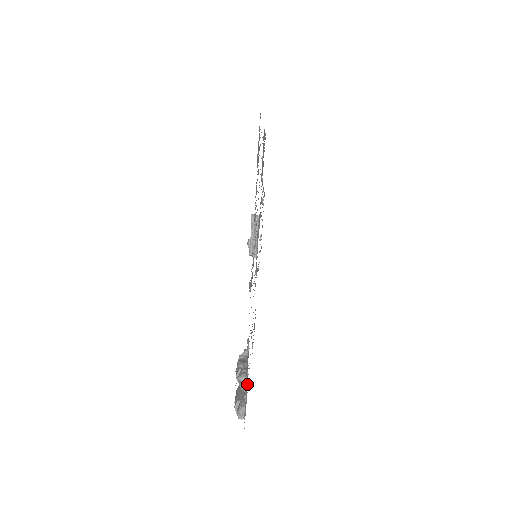
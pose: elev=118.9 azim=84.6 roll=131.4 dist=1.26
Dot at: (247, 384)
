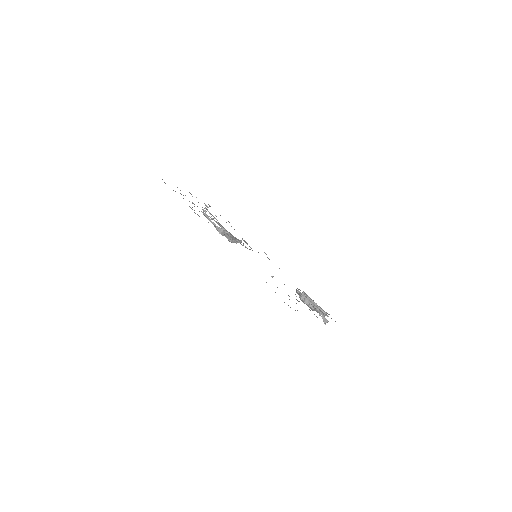
Dot at: (312, 300)
